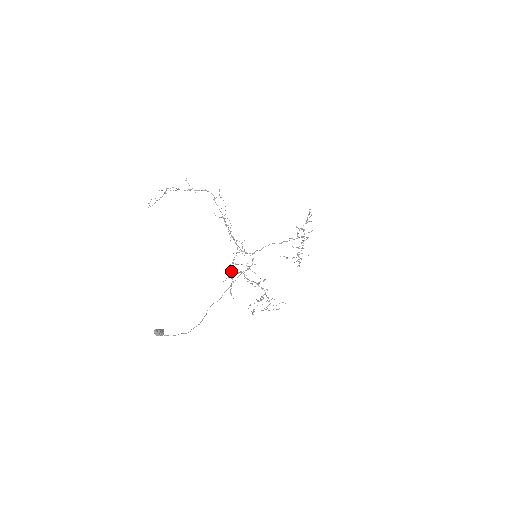
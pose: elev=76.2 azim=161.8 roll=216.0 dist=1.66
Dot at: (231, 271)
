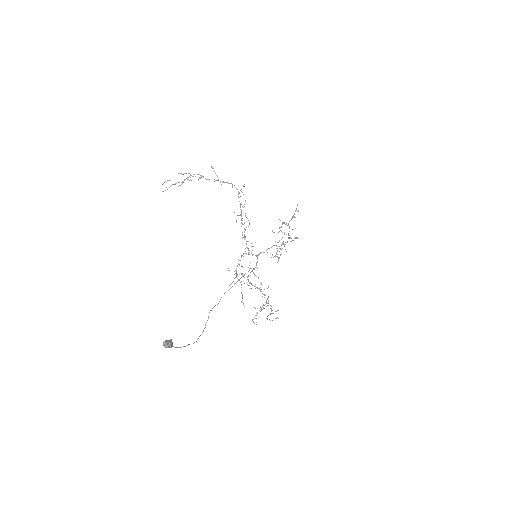
Dot at: (235, 273)
